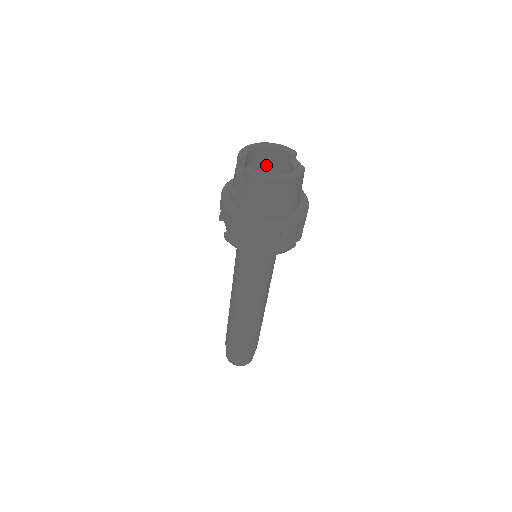
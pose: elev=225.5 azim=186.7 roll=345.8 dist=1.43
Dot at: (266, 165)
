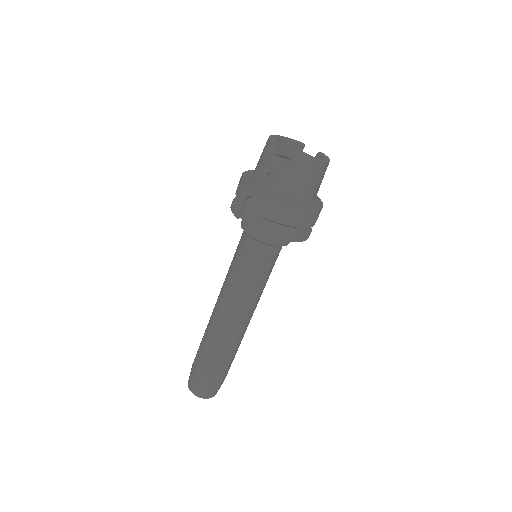
Dot at: occluded
